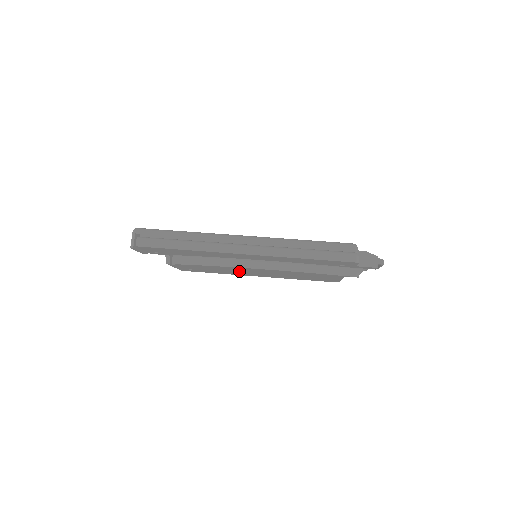
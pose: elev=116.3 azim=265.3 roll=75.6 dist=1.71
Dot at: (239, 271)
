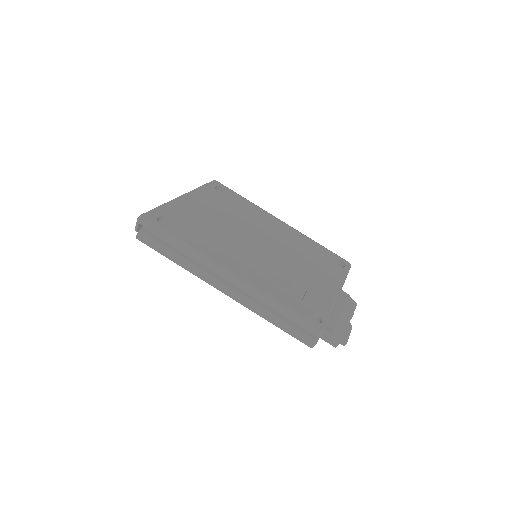
Dot at: occluded
